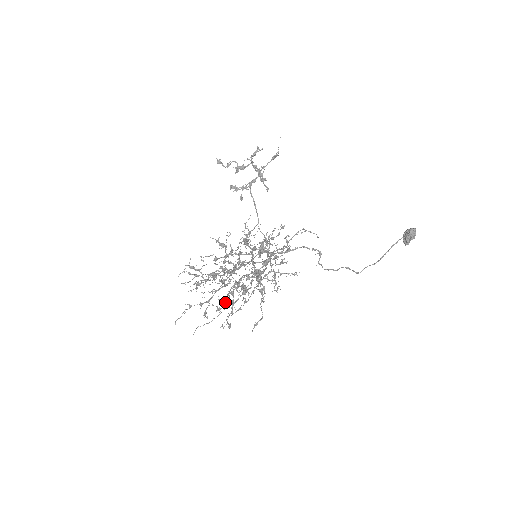
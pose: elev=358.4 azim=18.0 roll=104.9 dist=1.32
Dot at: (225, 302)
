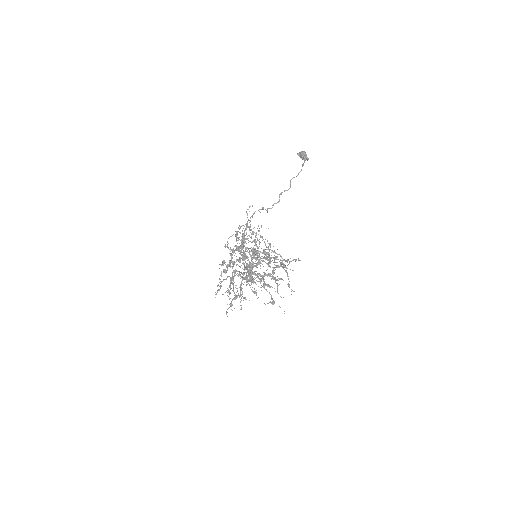
Dot at: occluded
